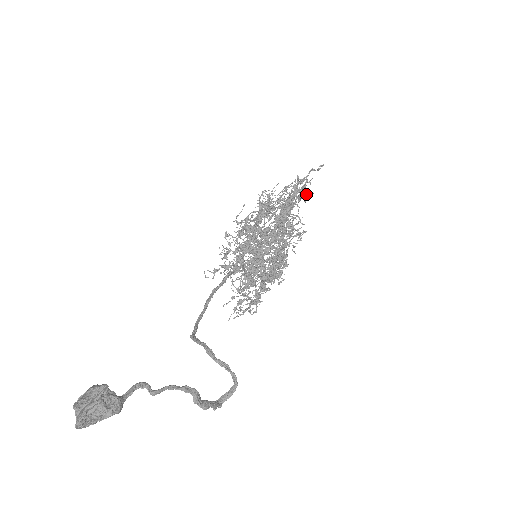
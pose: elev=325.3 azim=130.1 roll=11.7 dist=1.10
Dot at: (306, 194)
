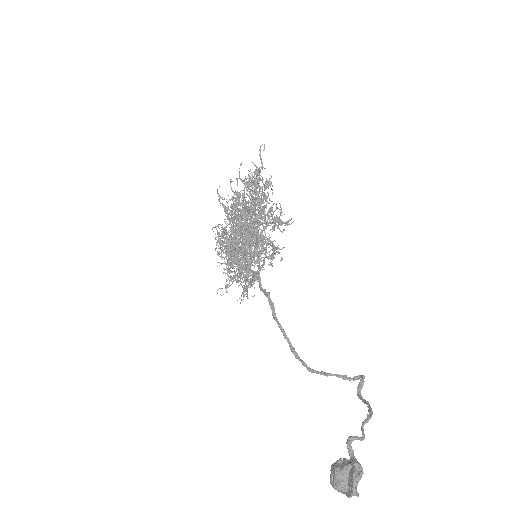
Dot at: (262, 179)
